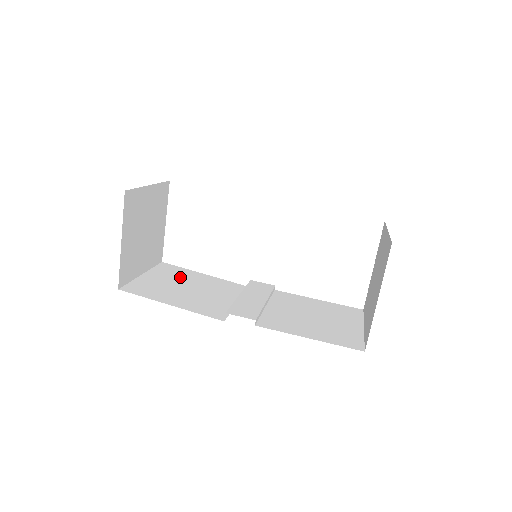
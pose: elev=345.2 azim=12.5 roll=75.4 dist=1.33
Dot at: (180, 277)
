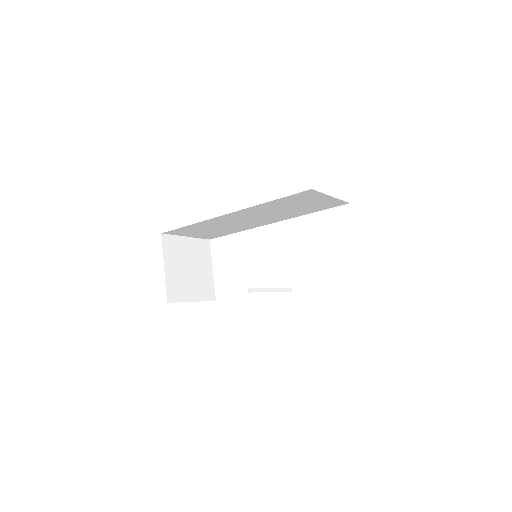
Dot at: occluded
